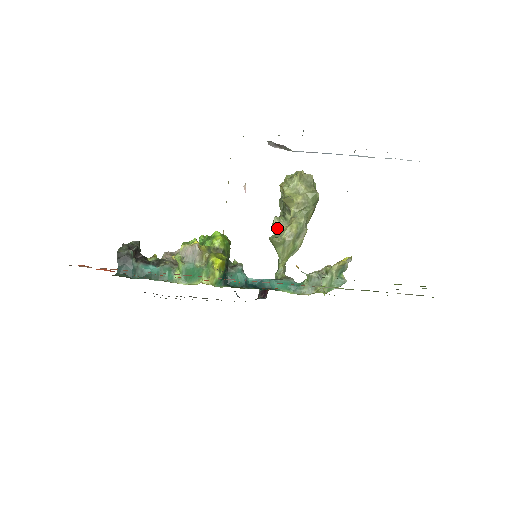
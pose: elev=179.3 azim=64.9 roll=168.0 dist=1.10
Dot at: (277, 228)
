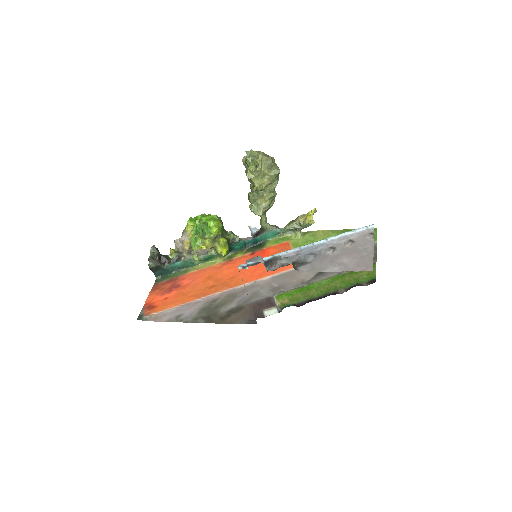
Dot at: (253, 201)
